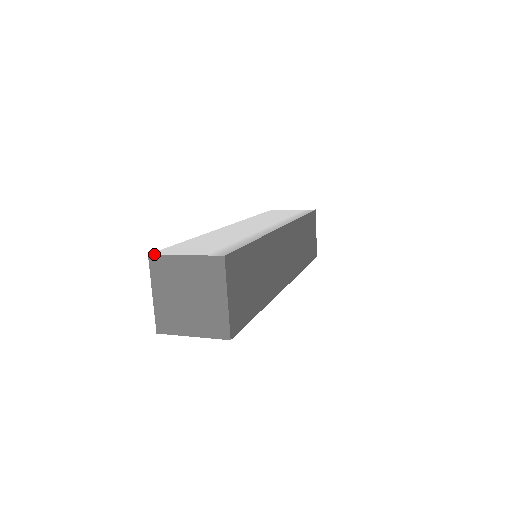
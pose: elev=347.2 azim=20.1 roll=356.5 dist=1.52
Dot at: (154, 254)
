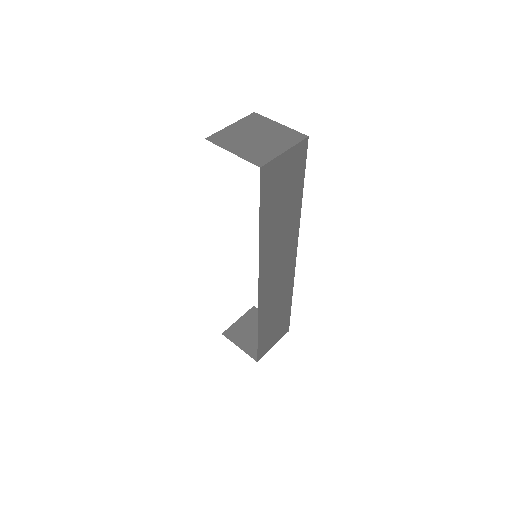
Dot at: (209, 136)
